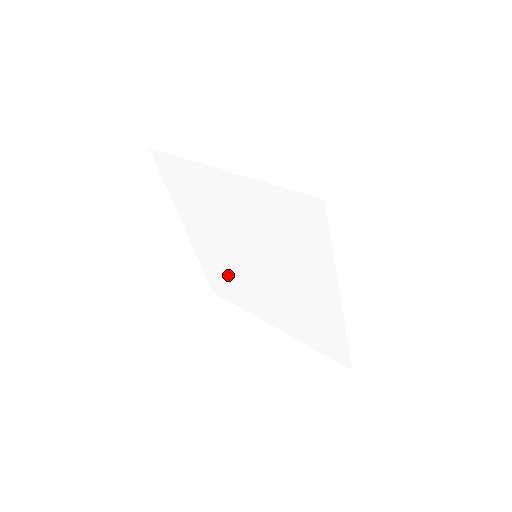
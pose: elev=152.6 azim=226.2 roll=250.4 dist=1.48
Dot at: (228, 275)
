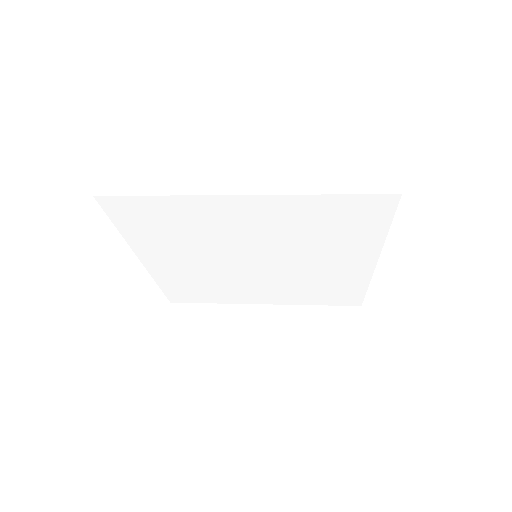
Dot at: (207, 283)
